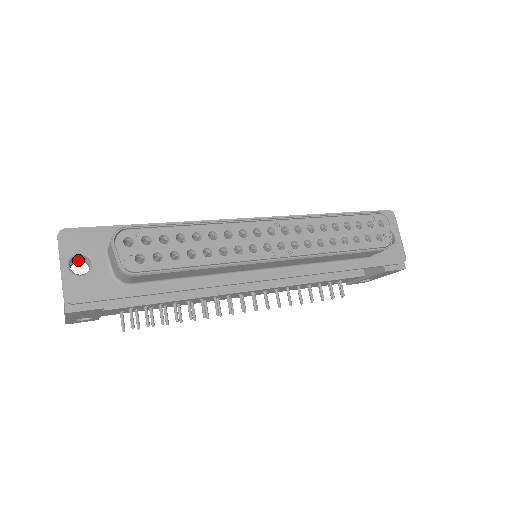
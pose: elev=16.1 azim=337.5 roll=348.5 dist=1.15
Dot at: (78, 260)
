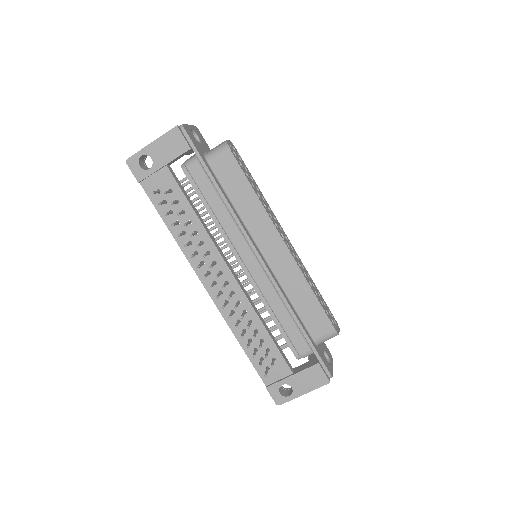
Dot at: occluded
